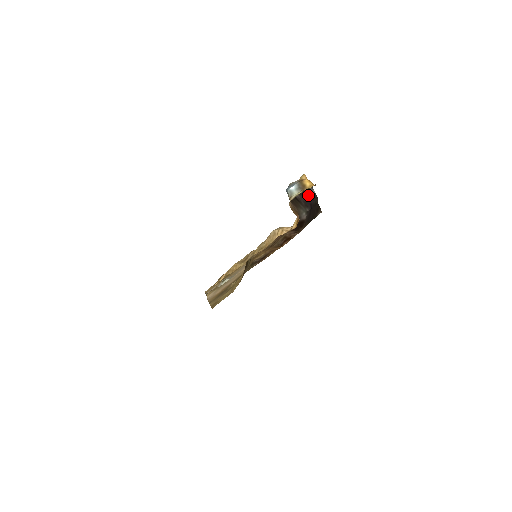
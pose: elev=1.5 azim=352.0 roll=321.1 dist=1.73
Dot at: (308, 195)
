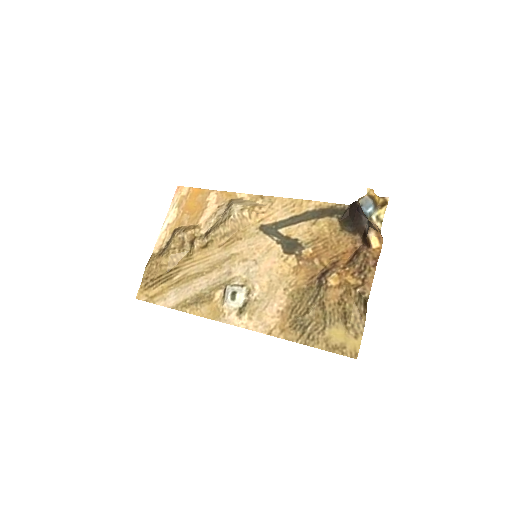
Dot at: occluded
